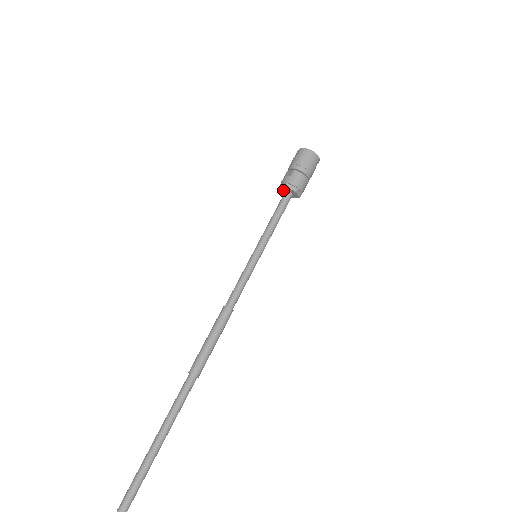
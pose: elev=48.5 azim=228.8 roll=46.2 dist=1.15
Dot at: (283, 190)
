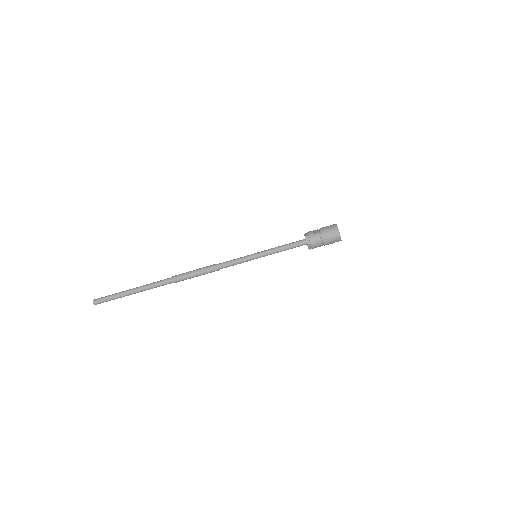
Dot at: occluded
